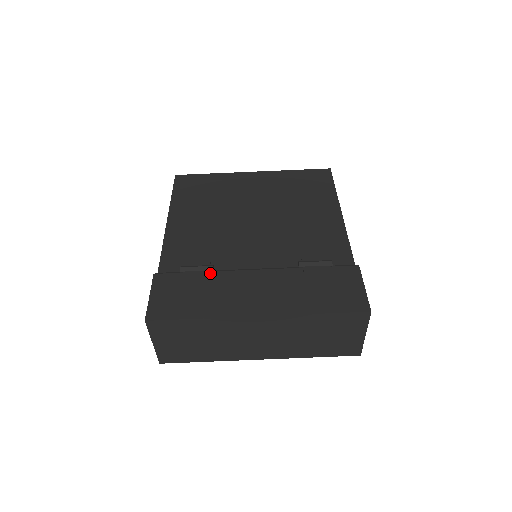
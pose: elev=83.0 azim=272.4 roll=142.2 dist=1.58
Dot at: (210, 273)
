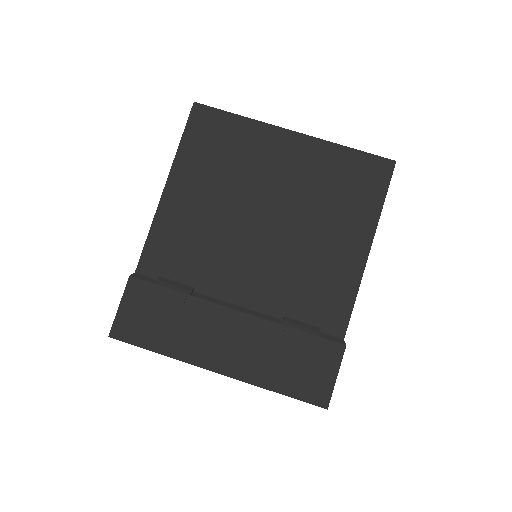
Dot at: (187, 297)
